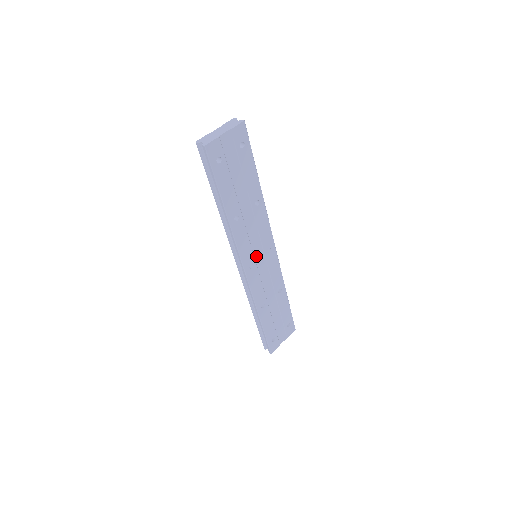
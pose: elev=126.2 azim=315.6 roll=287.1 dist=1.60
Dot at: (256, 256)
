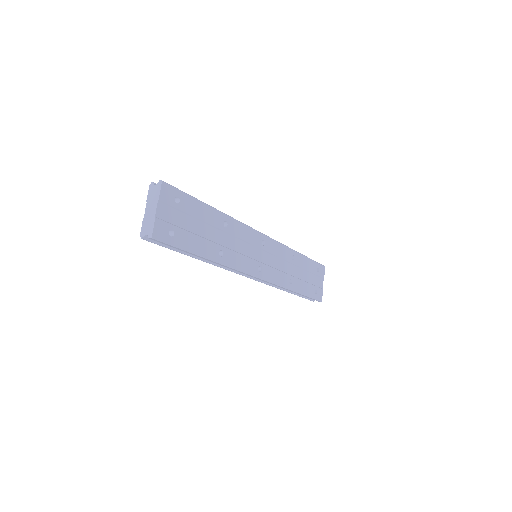
Dot at: (257, 258)
